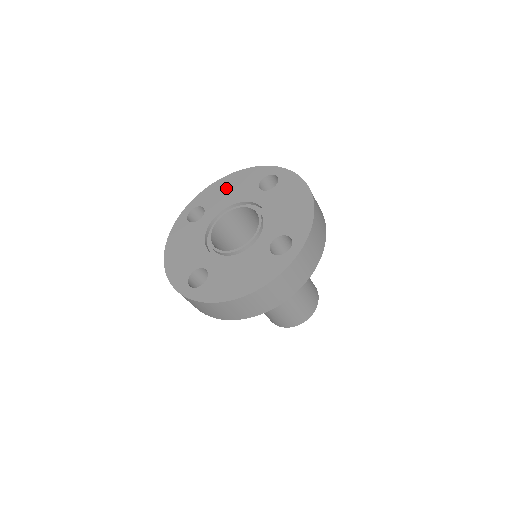
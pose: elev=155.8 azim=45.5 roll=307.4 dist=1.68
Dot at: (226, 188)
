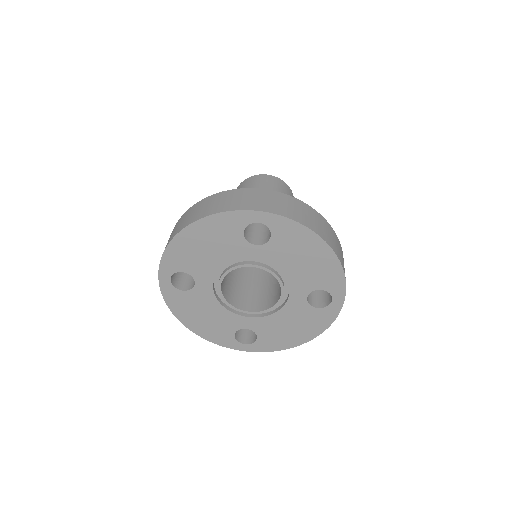
Dot at: (198, 247)
